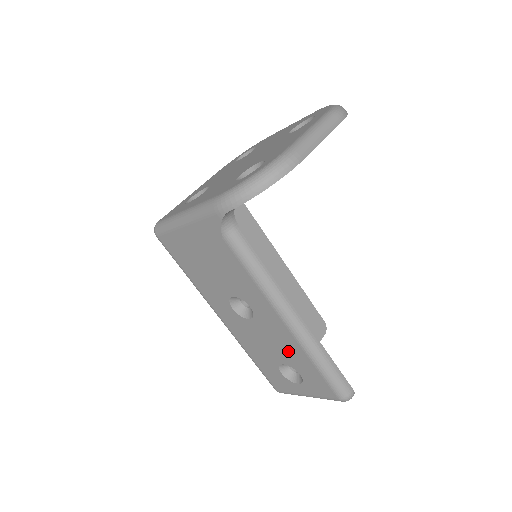
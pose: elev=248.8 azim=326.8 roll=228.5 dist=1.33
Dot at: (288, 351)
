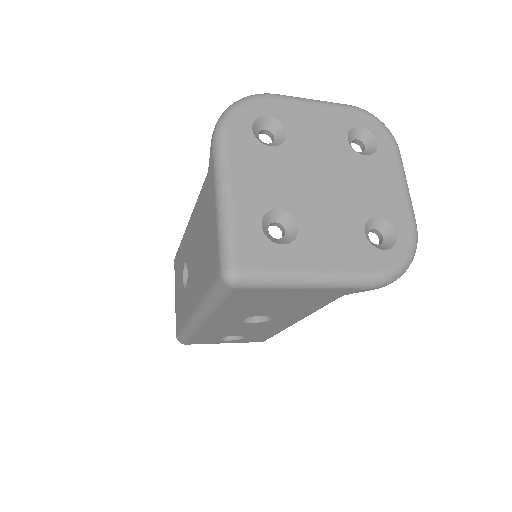
Dot at: (261, 331)
